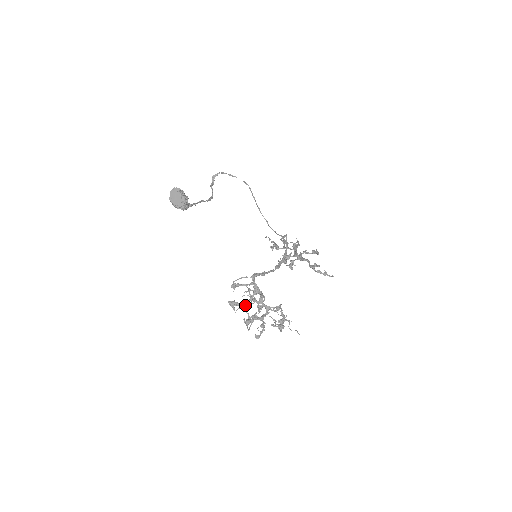
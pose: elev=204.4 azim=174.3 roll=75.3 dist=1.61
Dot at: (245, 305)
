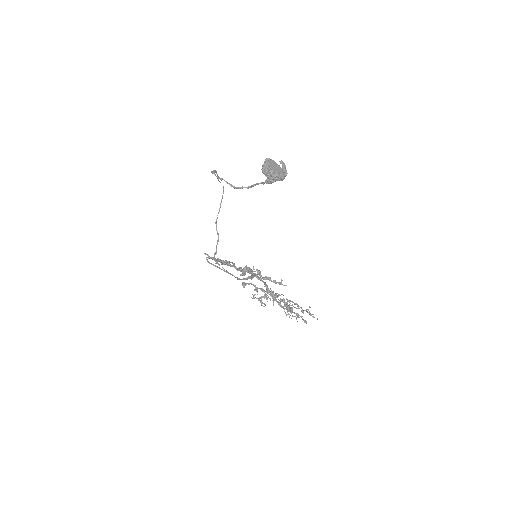
Dot at: (275, 297)
